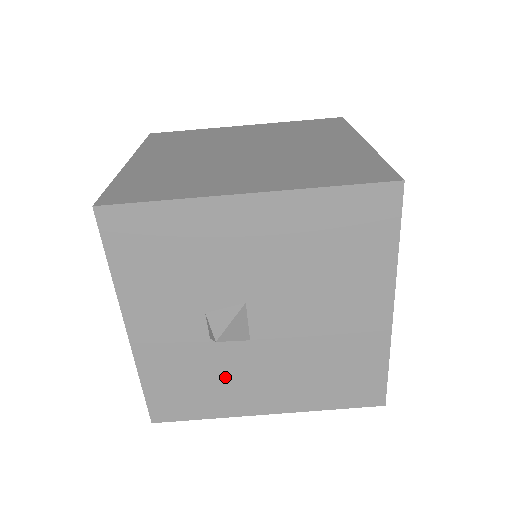
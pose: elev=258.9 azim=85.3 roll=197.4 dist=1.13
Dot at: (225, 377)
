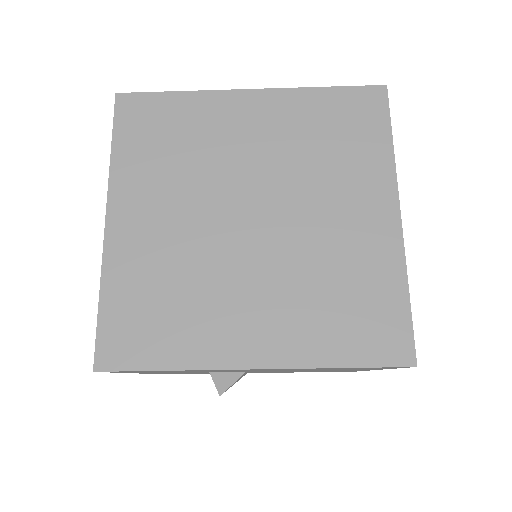
Dot at: occluded
